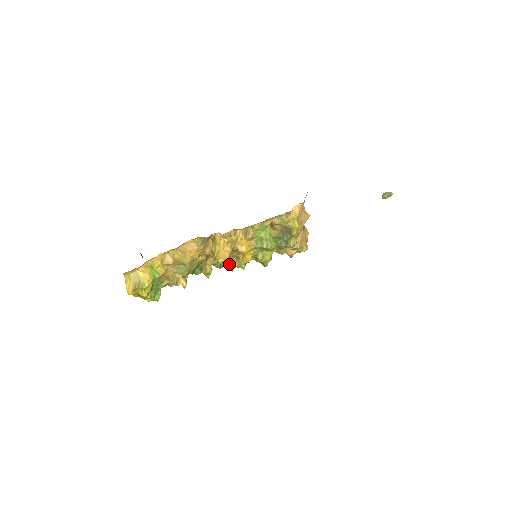
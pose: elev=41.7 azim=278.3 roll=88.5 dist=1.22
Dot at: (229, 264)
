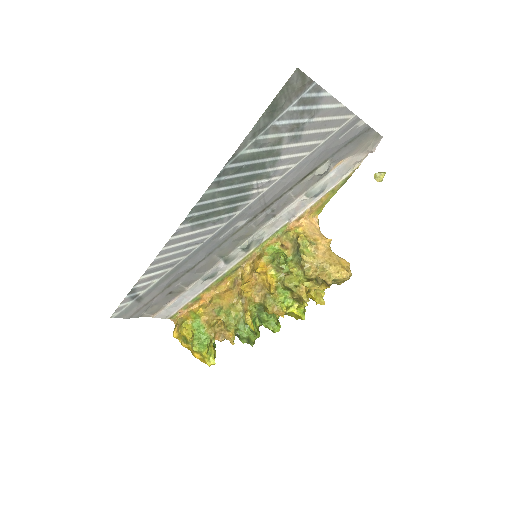
Dot at: (264, 304)
